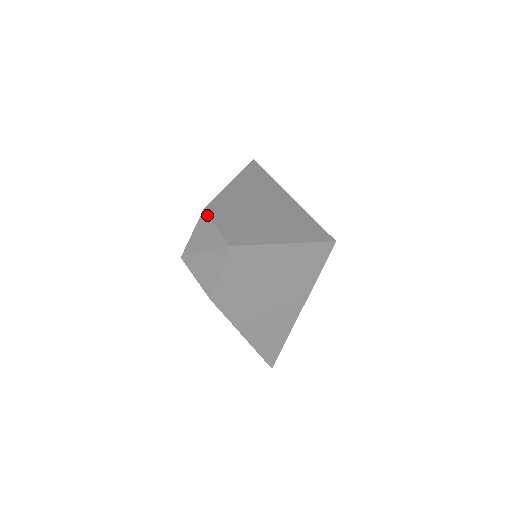
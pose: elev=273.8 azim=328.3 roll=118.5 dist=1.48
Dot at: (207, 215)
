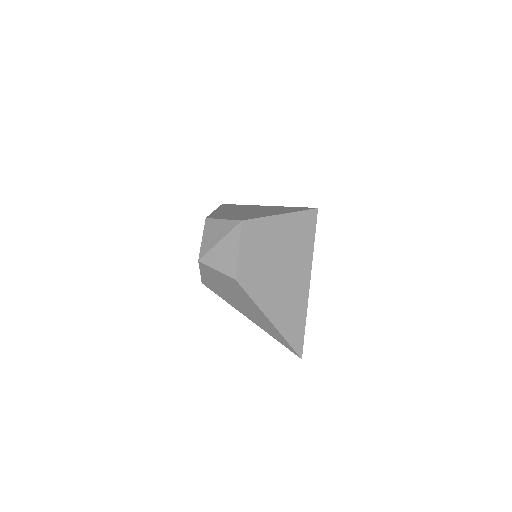
Dot at: (211, 218)
